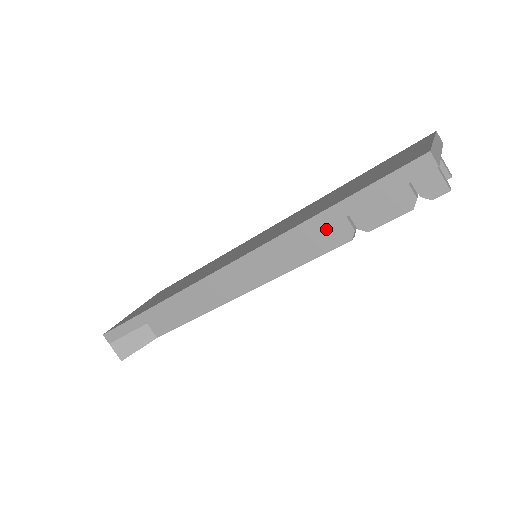
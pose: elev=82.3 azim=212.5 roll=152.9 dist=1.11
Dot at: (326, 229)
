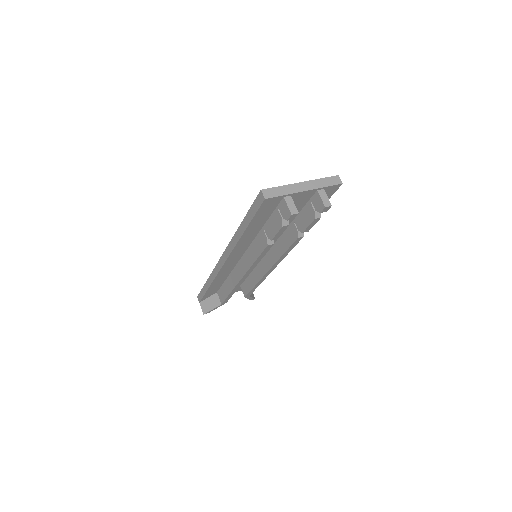
Dot at: (259, 238)
